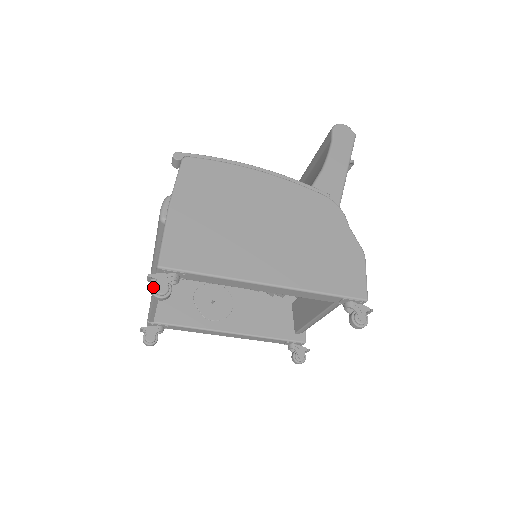
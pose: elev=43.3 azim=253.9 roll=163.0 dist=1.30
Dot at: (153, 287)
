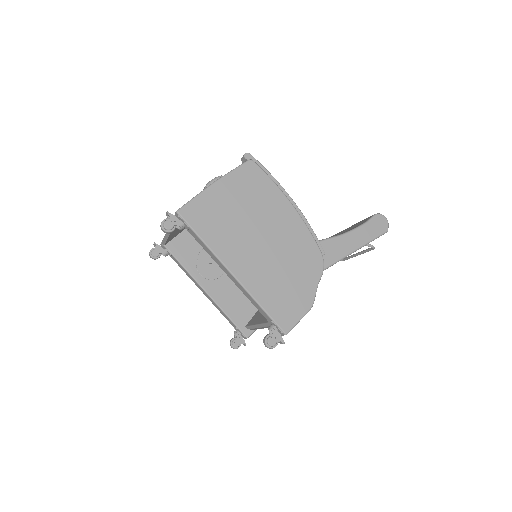
Dot at: (164, 220)
